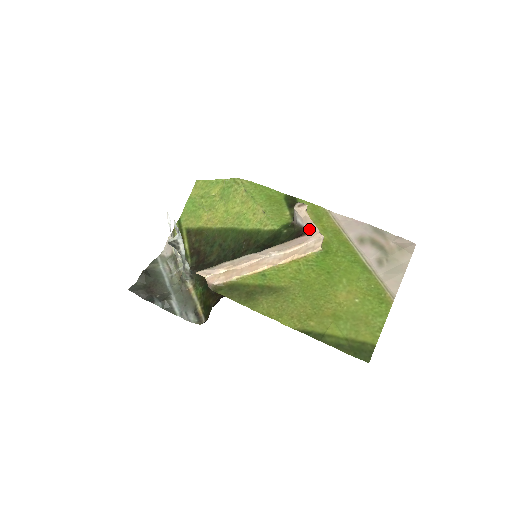
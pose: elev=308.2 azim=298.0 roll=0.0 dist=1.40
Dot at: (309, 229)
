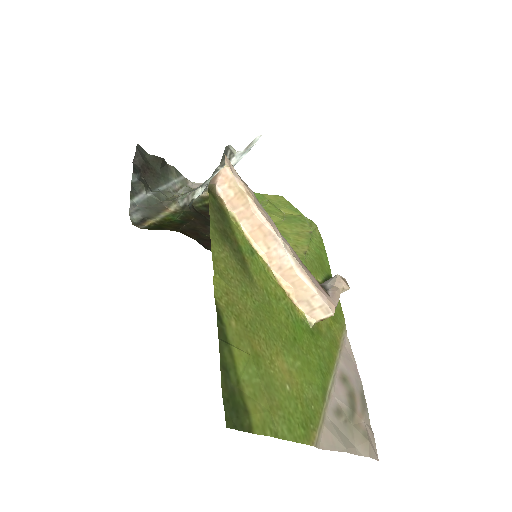
Dot at: (331, 294)
